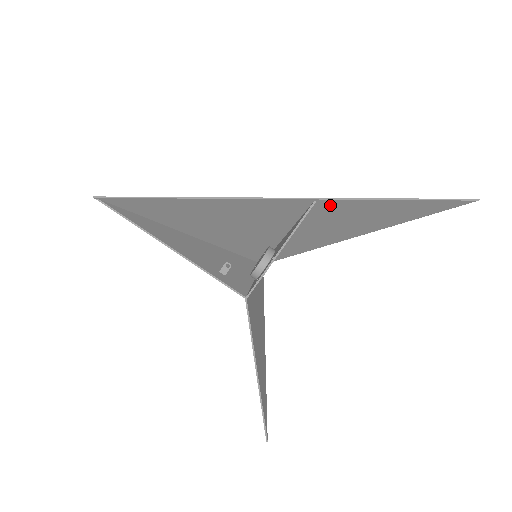
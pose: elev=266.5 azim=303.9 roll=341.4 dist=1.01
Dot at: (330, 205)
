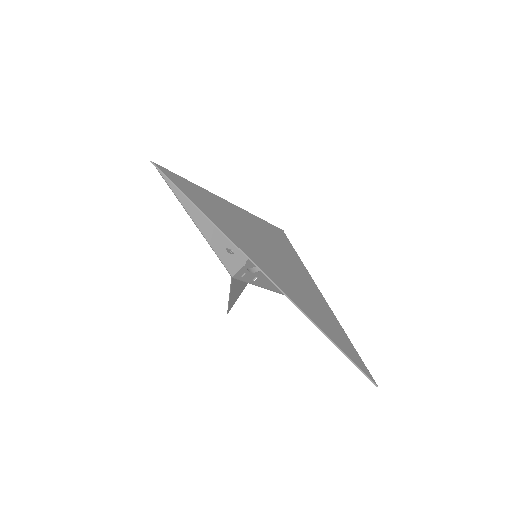
Dot at: (296, 301)
